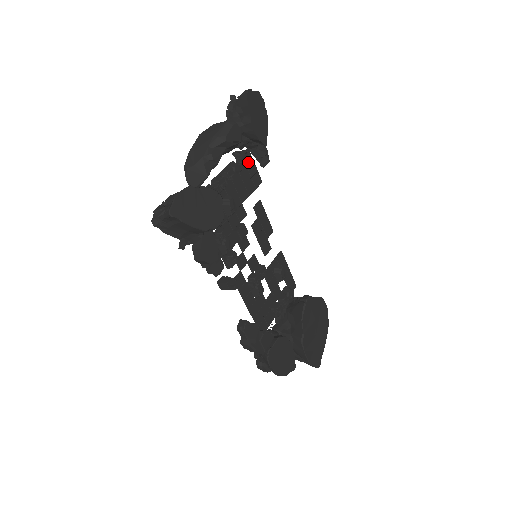
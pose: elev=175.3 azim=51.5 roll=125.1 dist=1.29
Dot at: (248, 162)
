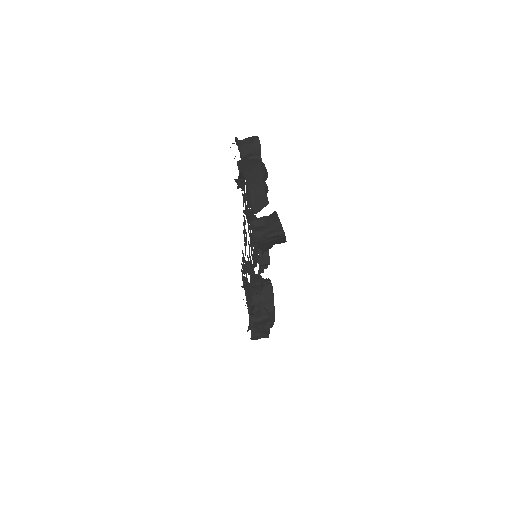
Dot at: occluded
